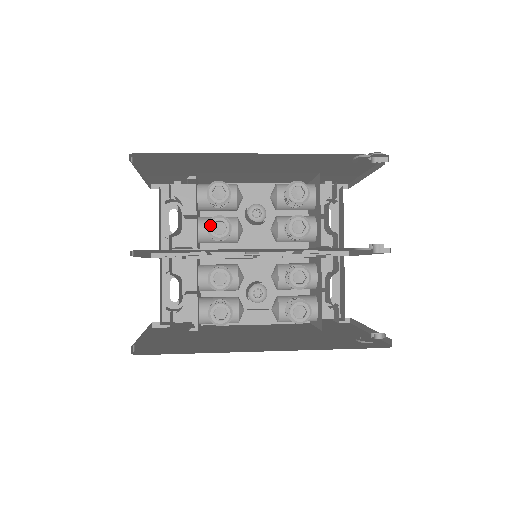
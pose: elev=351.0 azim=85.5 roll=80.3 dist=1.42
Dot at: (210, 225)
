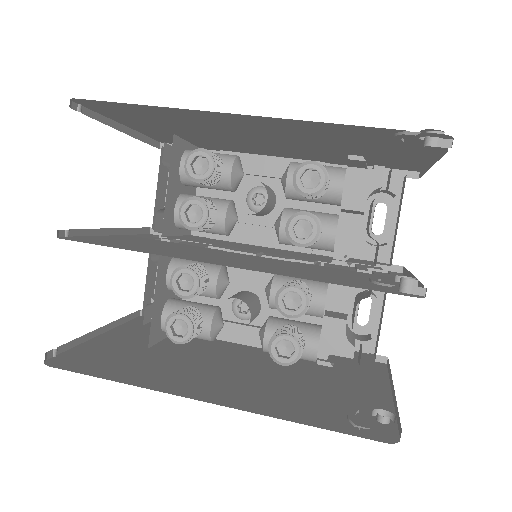
Dot at: (182, 208)
